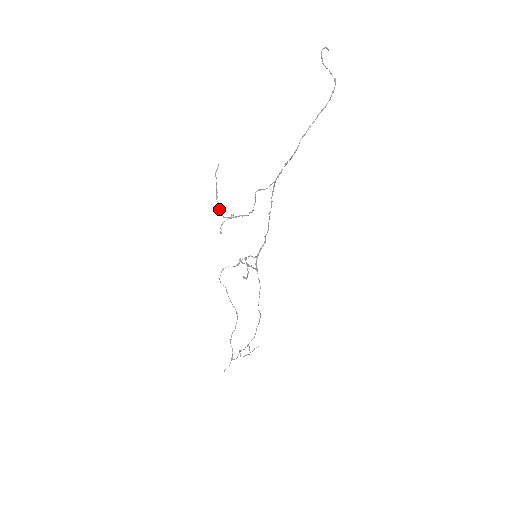
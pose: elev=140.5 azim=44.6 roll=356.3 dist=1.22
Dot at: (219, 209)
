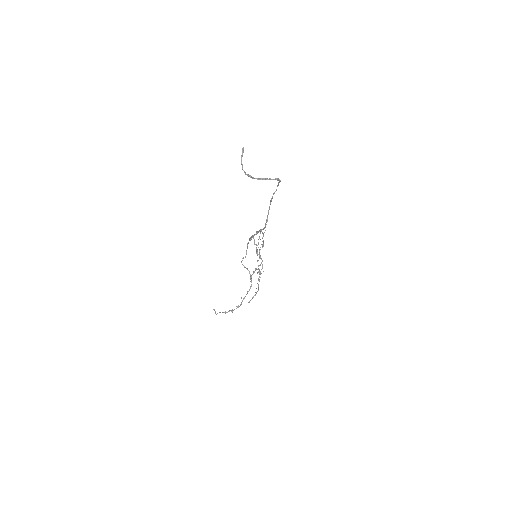
Dot at: (232, 312)
